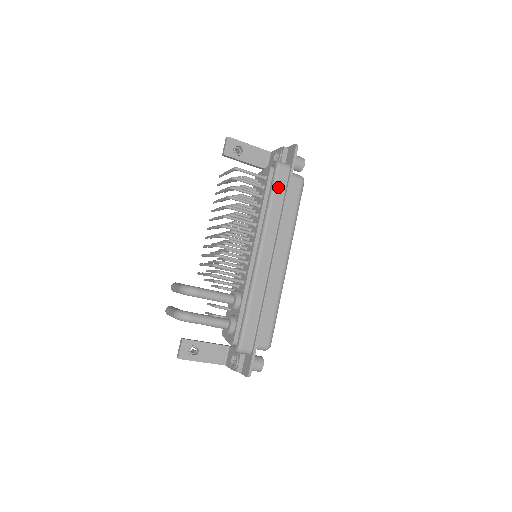
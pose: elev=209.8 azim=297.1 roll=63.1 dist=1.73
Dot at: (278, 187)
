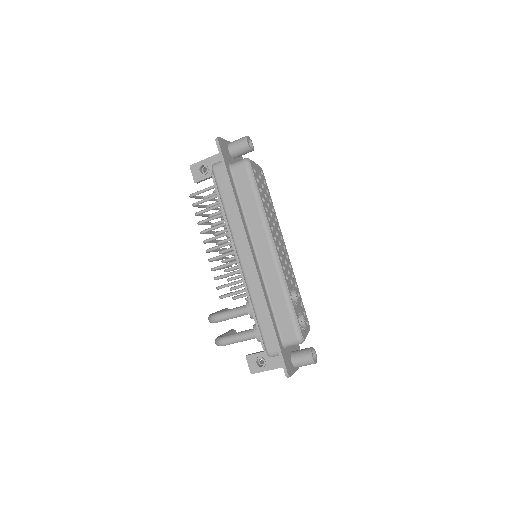
Dot at: (222, 189)
